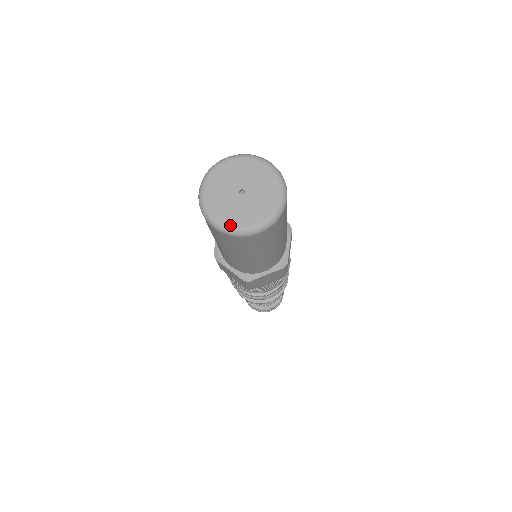
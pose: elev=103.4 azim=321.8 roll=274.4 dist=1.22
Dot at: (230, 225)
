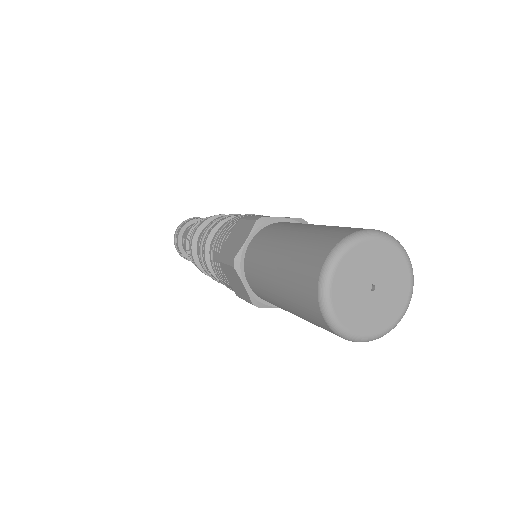
Dot at: (383, 331)
